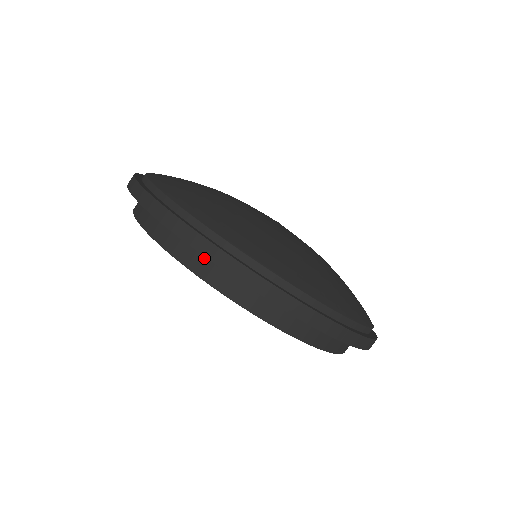
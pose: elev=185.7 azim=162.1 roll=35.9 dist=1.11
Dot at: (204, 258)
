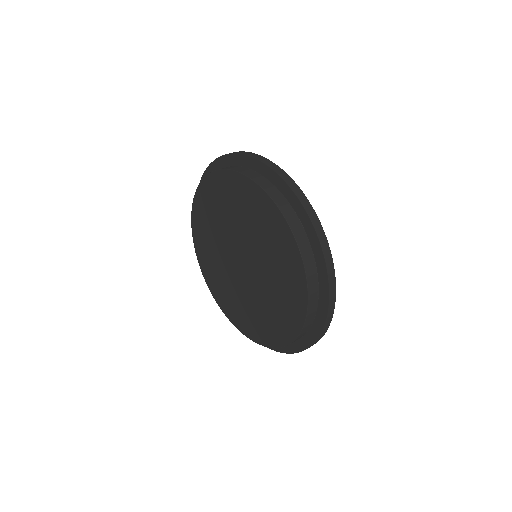
Dot at: (307, 241)
